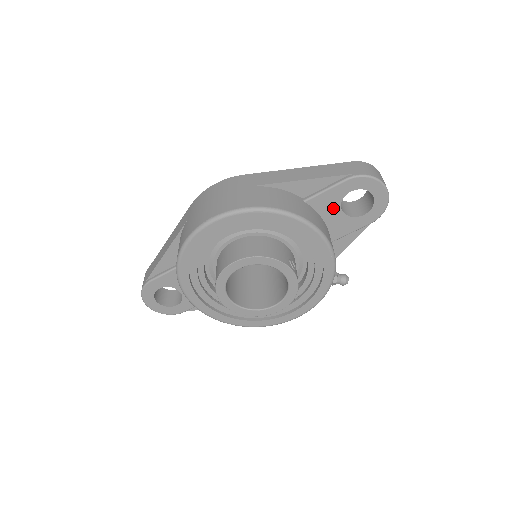
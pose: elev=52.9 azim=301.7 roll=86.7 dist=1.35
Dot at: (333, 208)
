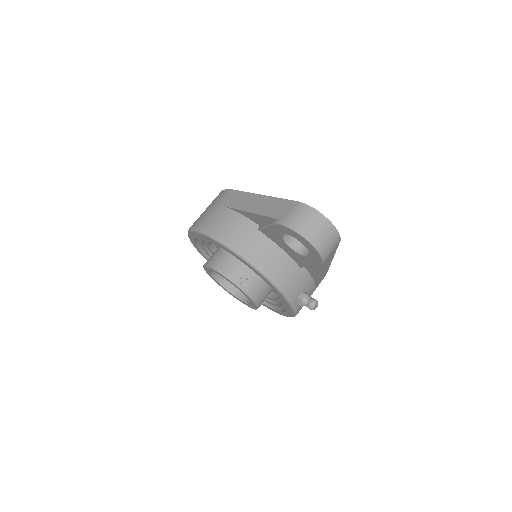
Dot at: (281, 242)
